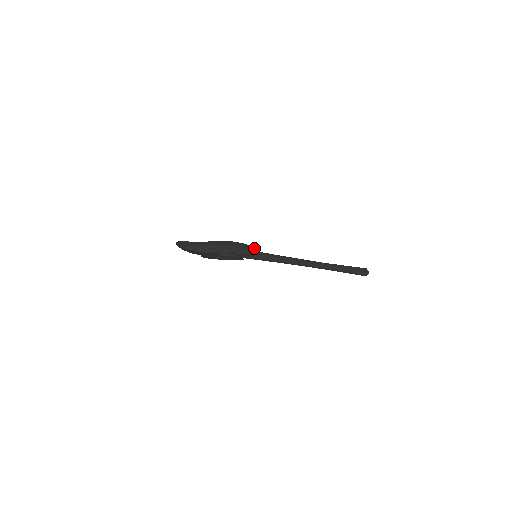
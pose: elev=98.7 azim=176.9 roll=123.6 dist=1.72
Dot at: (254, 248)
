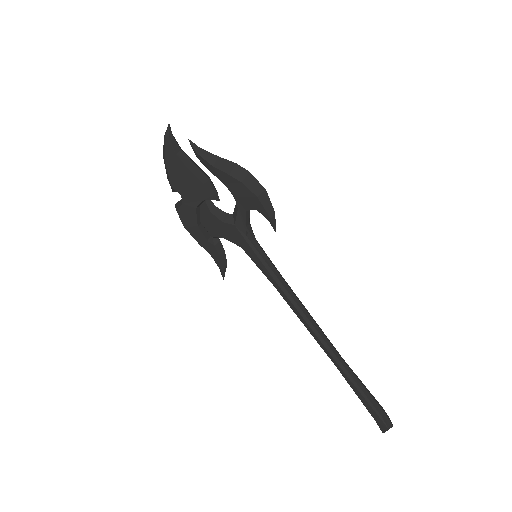
Dot at: (272, 210)
